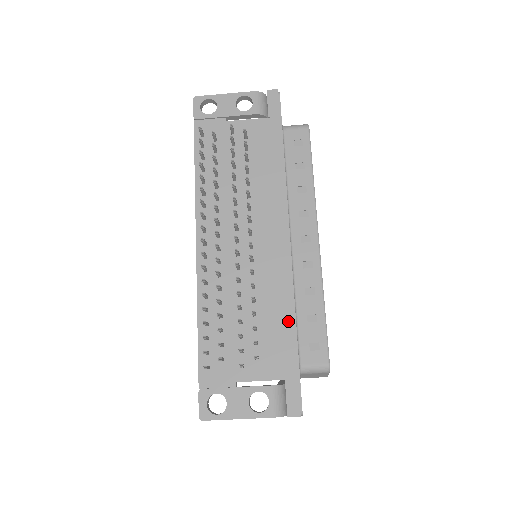
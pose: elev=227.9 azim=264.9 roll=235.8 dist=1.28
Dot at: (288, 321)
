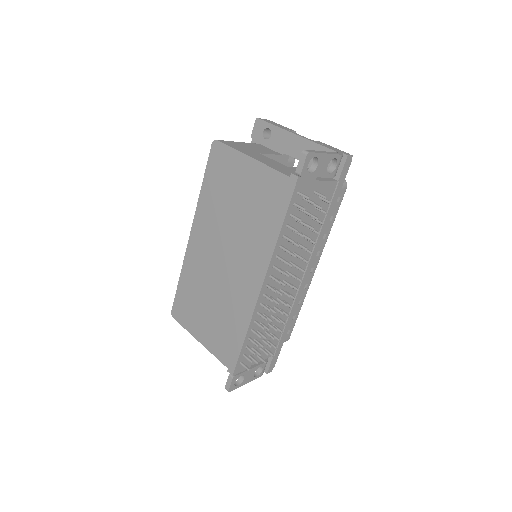
Dot at: (287, 326)
